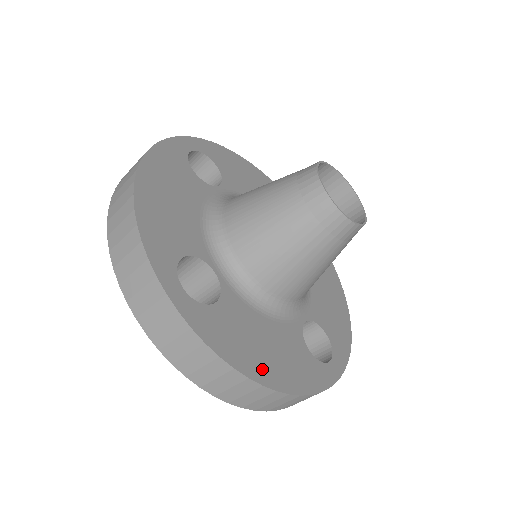
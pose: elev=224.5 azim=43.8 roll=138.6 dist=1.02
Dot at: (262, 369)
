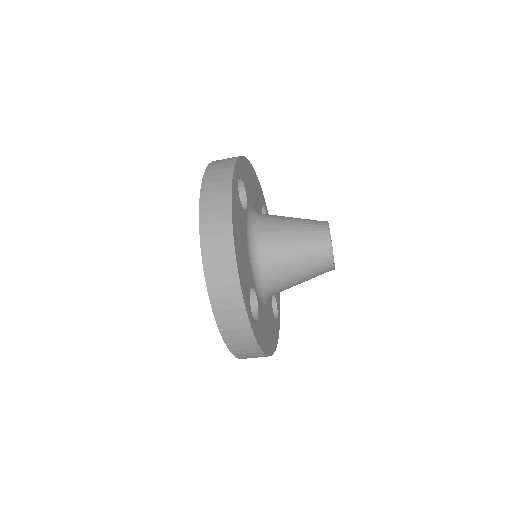
Dot at: (269, 346)
